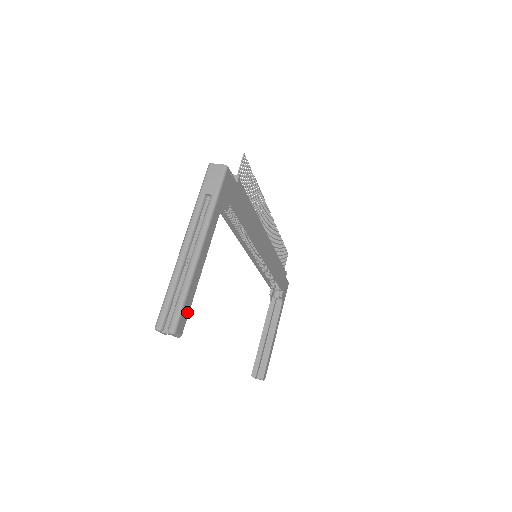
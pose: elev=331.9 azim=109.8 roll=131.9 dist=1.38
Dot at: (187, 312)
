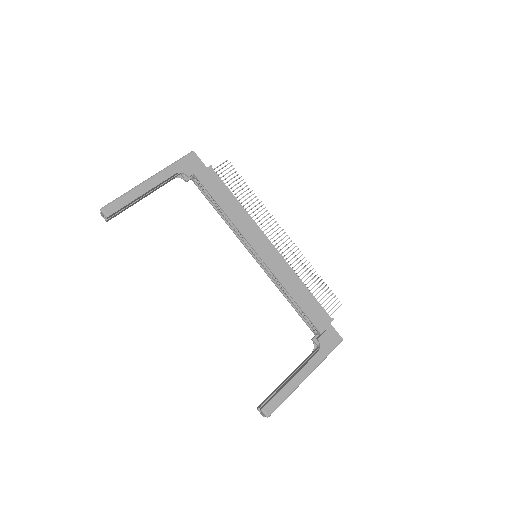
Dot at: (119, 207)
